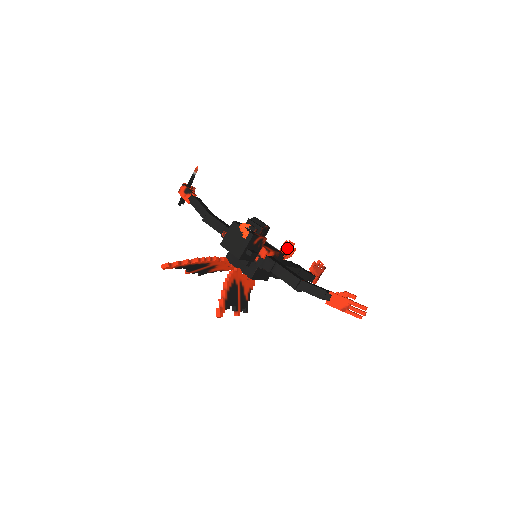
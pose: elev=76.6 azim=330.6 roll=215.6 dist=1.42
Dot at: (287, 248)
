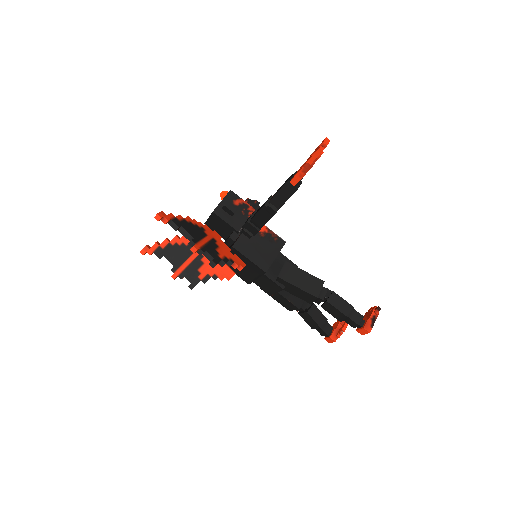
Dot at: (337, 323)
